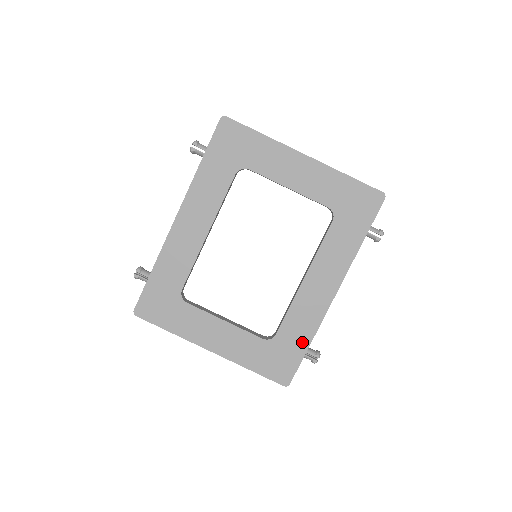
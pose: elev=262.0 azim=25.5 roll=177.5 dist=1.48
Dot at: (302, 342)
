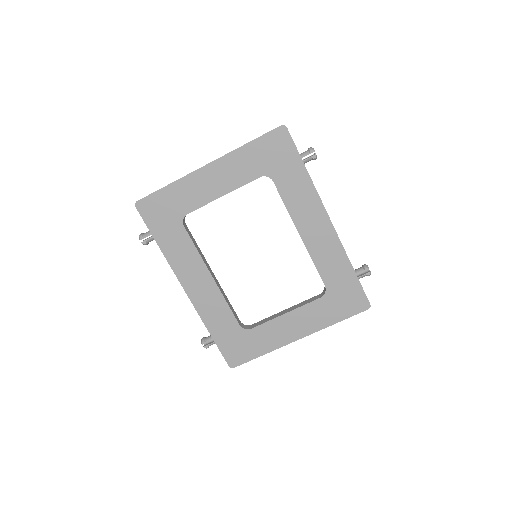
Dot at: (346, 272)
